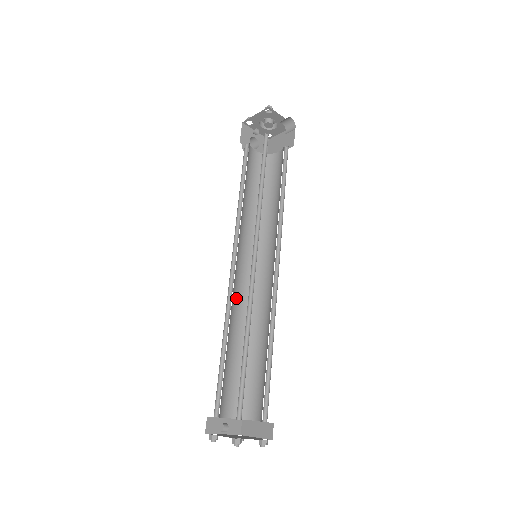
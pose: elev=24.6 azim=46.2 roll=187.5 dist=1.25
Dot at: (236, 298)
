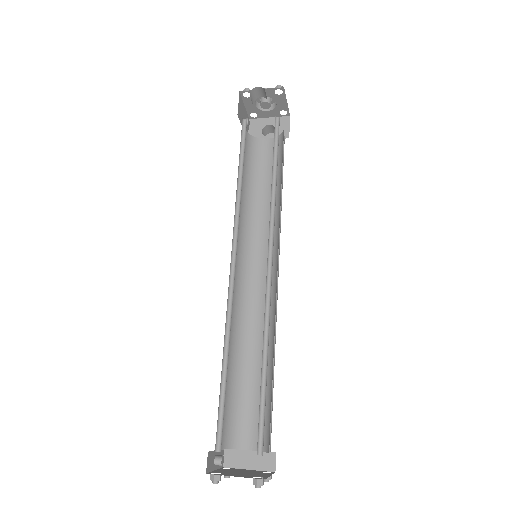
Dot at: (253, 309)
